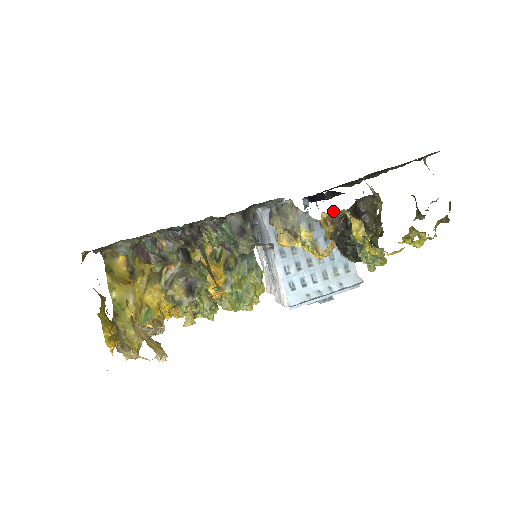
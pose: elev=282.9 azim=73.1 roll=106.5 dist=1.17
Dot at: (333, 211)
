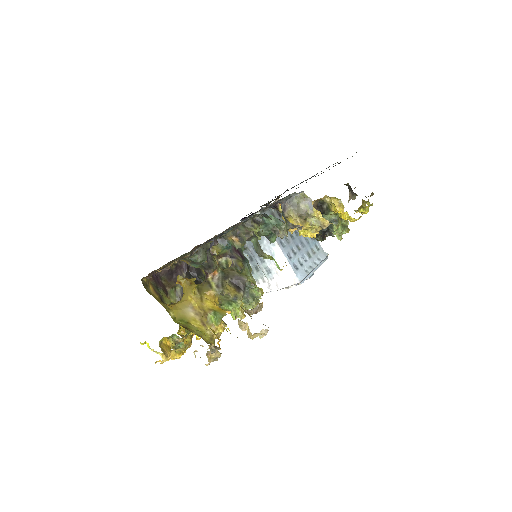
Dot at: occluded
